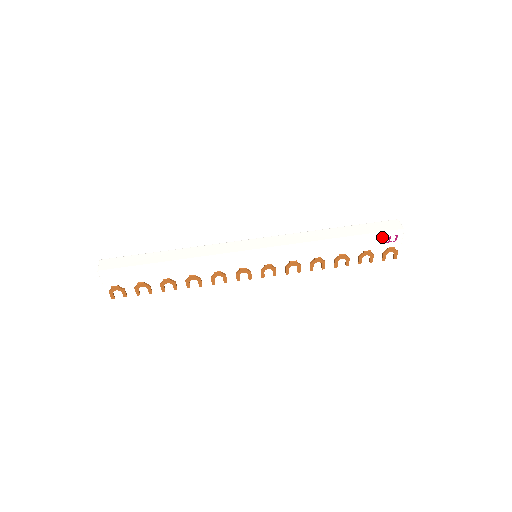
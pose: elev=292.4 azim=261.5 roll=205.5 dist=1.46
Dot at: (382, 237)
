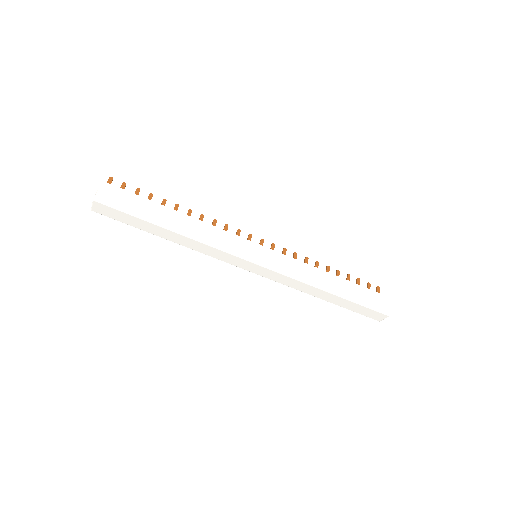
Dot at: occluded
